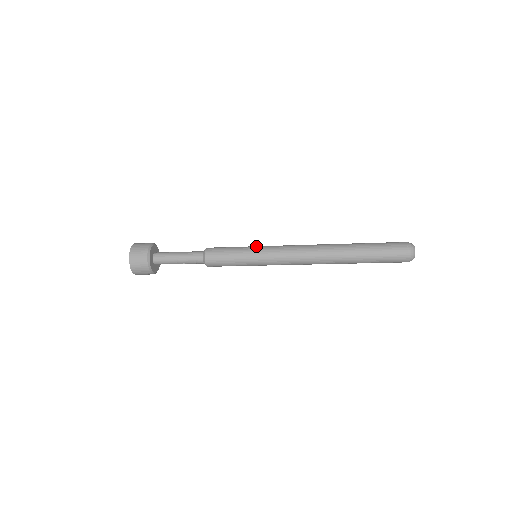
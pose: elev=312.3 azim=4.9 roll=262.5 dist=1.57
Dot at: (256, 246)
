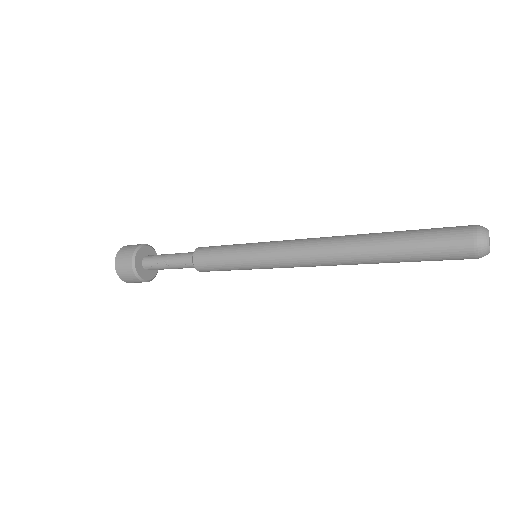
Dot at: occluded
